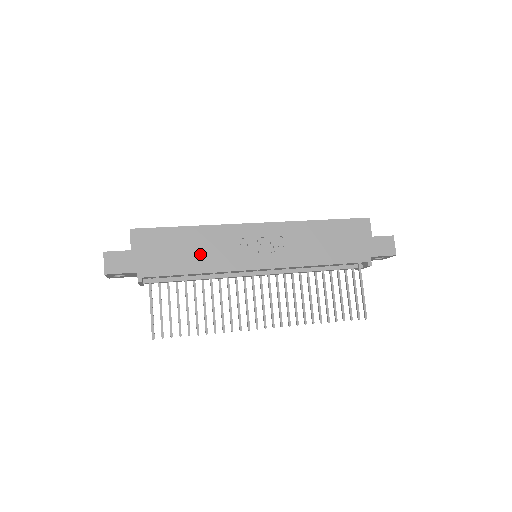
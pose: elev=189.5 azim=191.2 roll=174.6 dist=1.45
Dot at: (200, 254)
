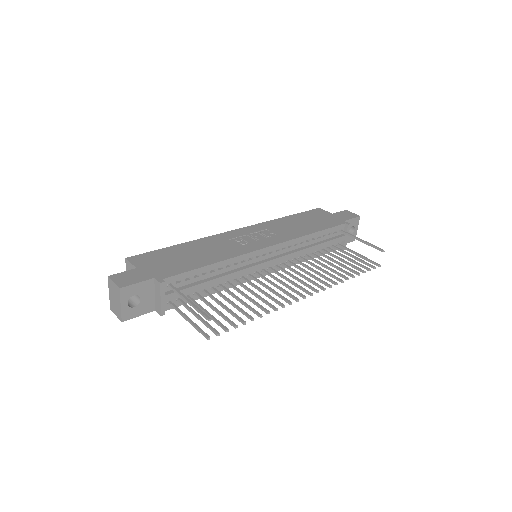
Dot at: (206, 253)
